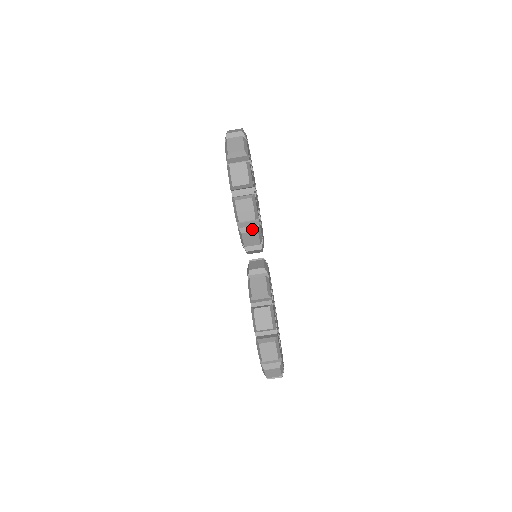
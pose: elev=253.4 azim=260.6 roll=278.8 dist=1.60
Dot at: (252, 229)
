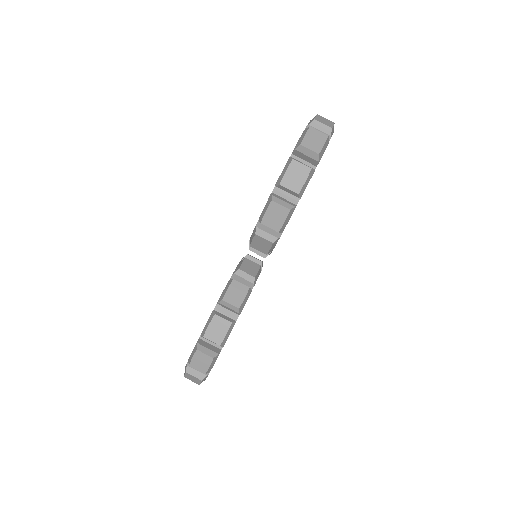
Dot at: (269, 237)
